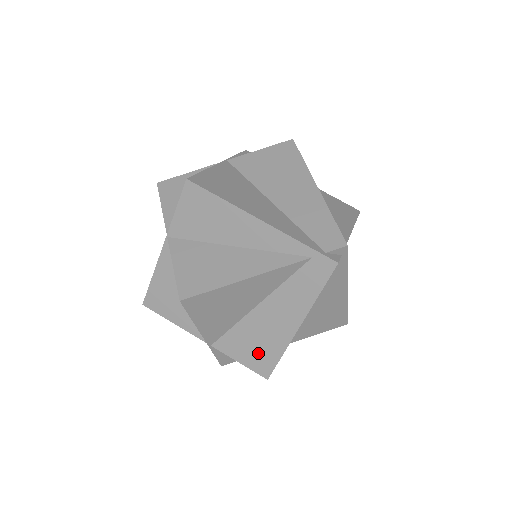
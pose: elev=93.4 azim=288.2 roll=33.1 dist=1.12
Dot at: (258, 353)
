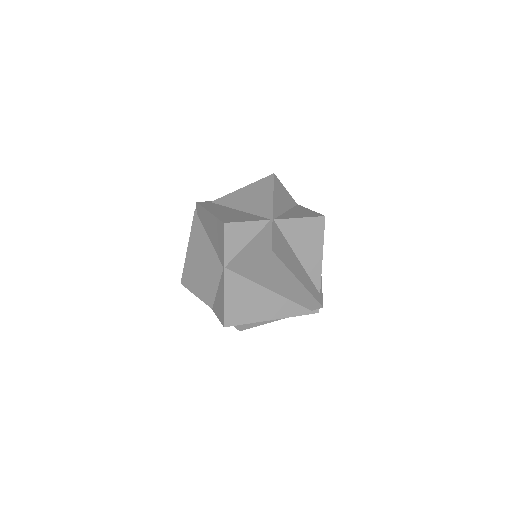
Dot at: occluded
